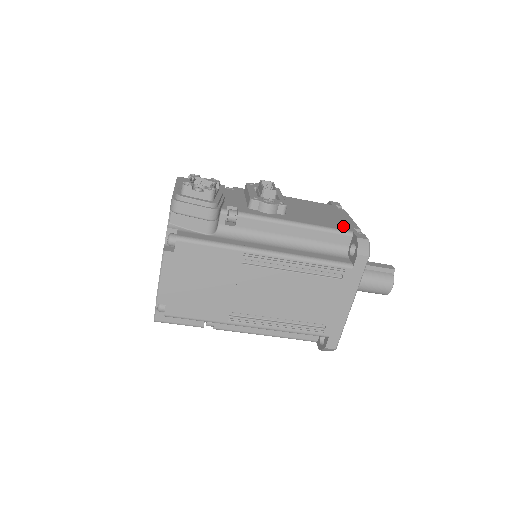
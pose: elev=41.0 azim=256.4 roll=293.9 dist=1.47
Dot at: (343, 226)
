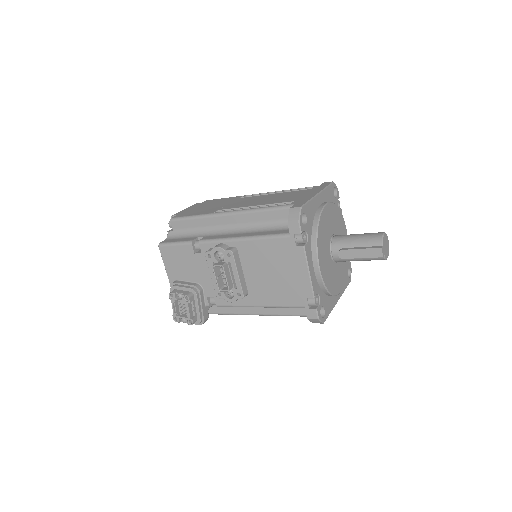
Dot at: (297, 298)
